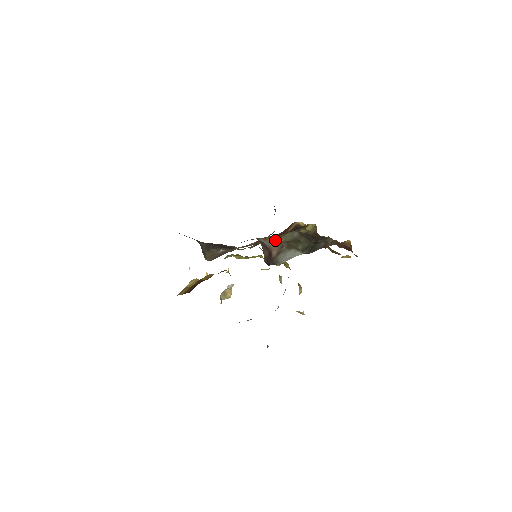
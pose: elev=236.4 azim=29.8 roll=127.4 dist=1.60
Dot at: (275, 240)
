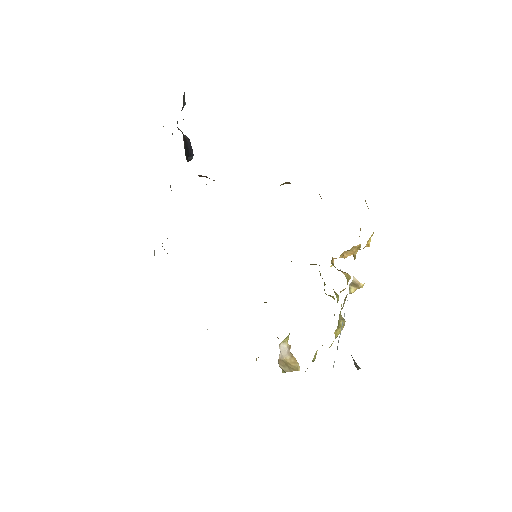
Dot at: occluded
